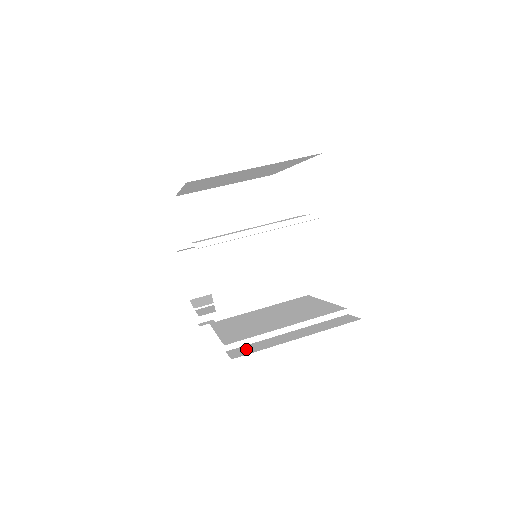
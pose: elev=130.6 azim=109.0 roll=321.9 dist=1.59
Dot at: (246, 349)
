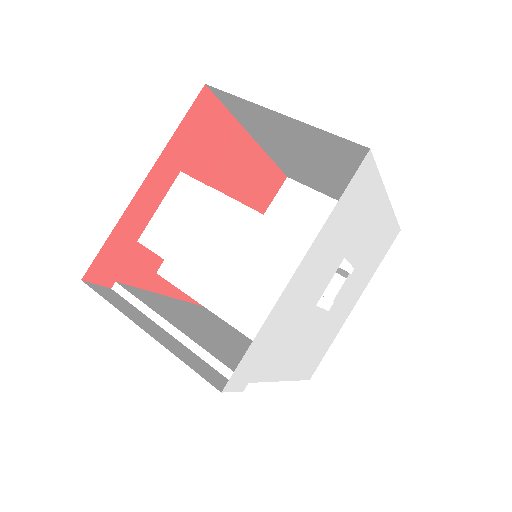
Dot at: (114, 296)
